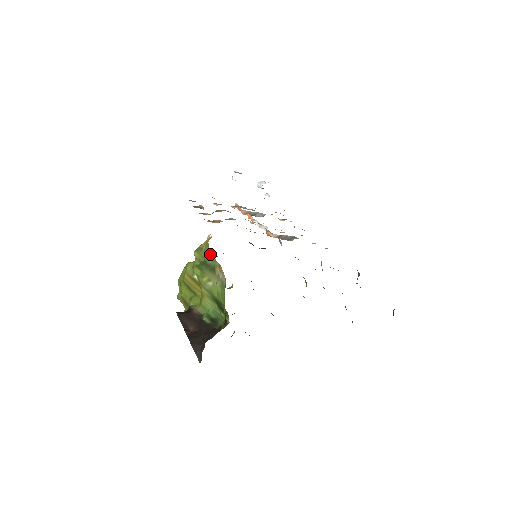
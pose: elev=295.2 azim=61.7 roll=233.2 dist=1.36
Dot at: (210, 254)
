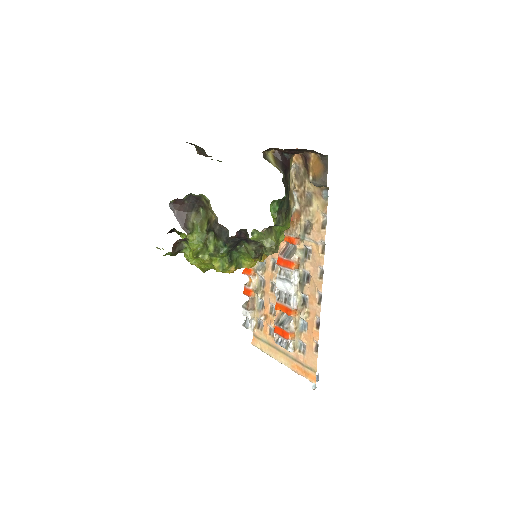
Dot at: occluded
